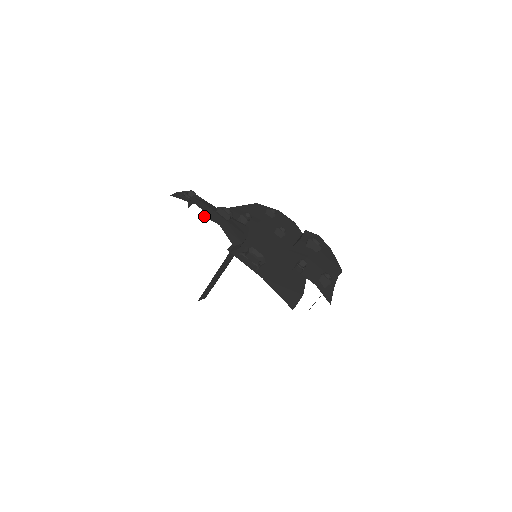
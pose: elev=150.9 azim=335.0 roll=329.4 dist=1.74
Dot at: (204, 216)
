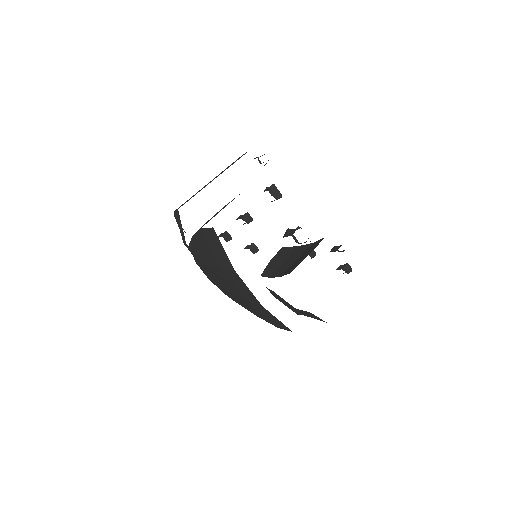
Dot at: occluded
